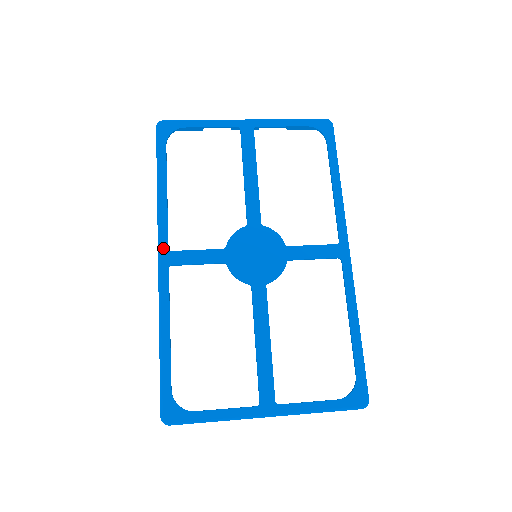
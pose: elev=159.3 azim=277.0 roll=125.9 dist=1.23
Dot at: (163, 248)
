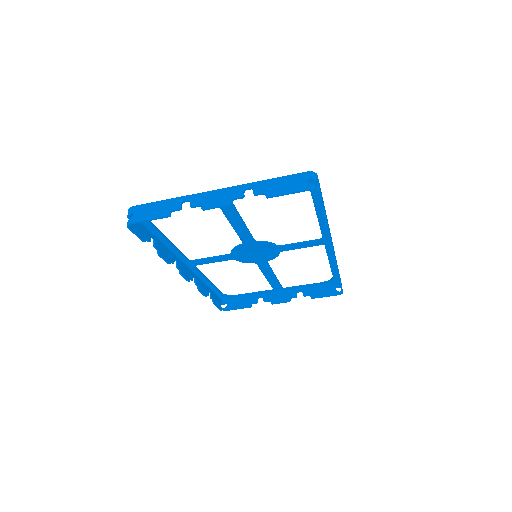
Dot at: (191, 266)
